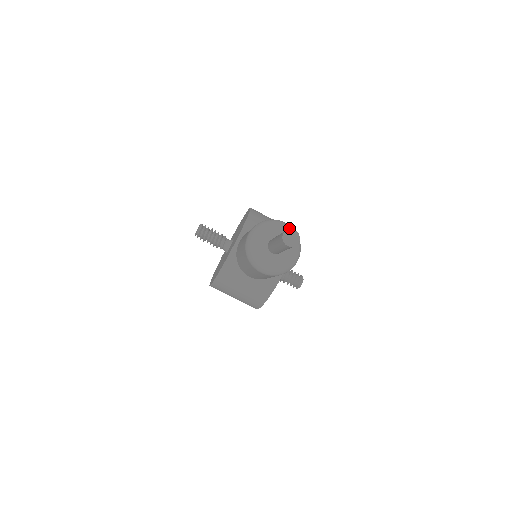
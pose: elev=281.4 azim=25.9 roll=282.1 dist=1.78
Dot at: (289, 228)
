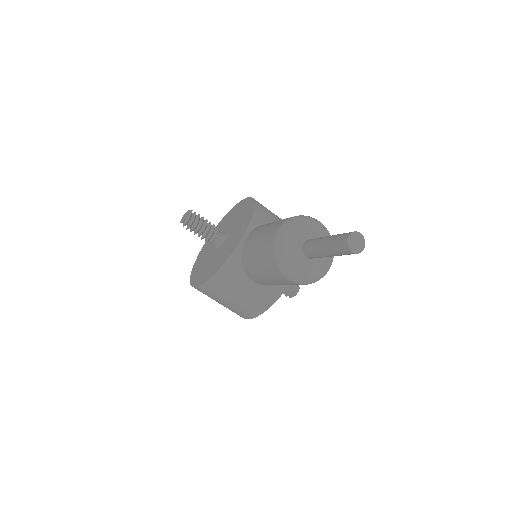
Dot at: (325, 228)
